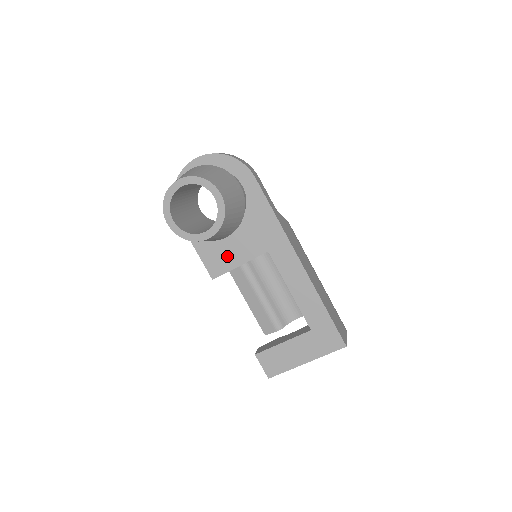
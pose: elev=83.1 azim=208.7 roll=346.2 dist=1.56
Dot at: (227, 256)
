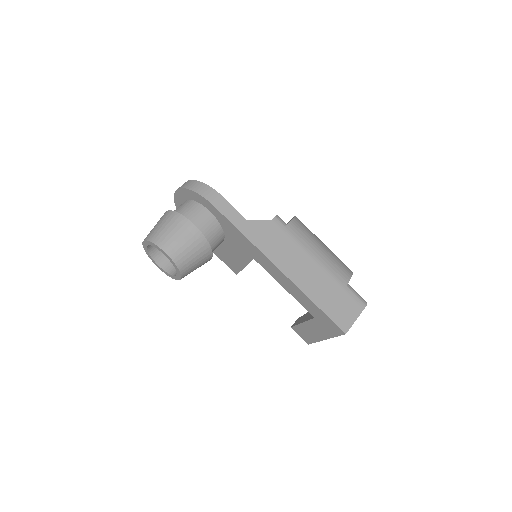
Dot at: (234, 260)
